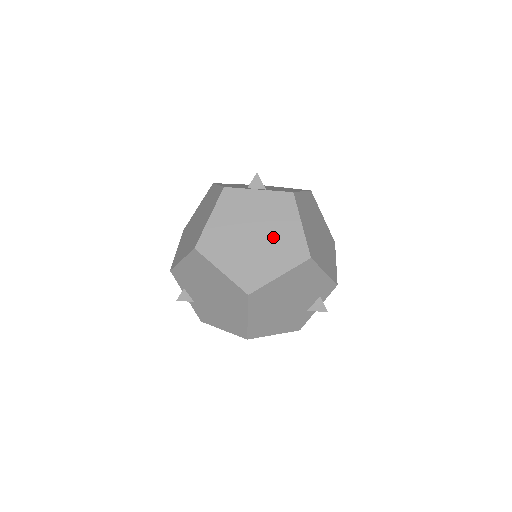
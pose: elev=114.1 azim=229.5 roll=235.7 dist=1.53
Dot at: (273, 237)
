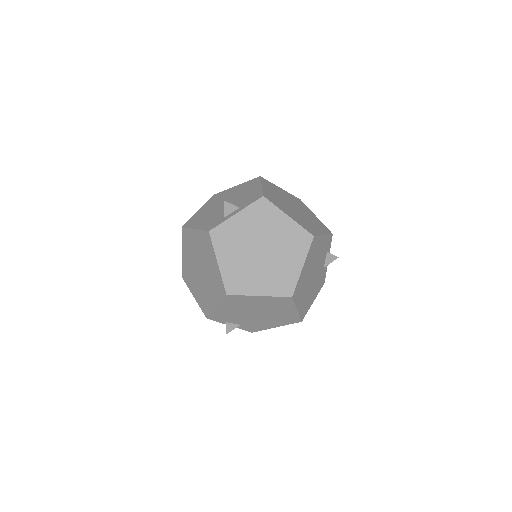
Dot at: (276, 242)
